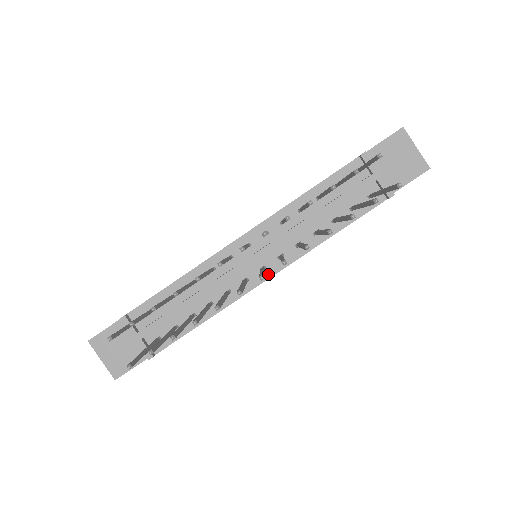
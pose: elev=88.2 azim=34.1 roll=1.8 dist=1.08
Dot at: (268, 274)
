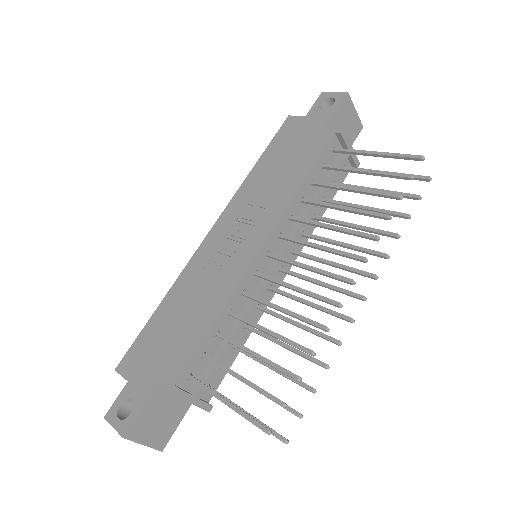
Dot at: occluded
